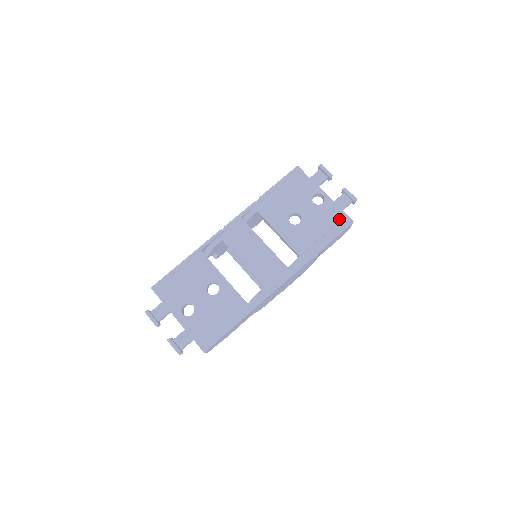
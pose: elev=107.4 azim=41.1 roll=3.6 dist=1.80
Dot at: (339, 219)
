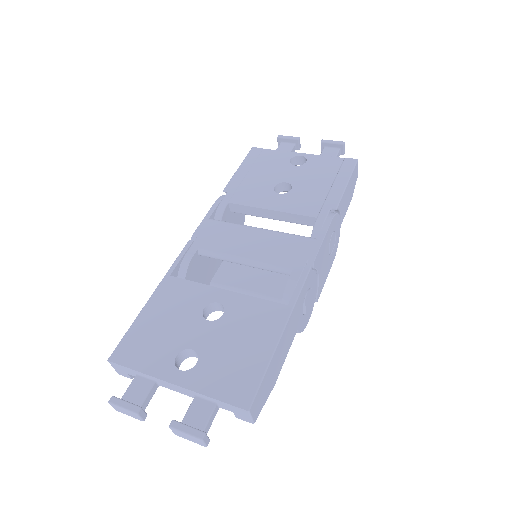
Dot at: (338, 165)
